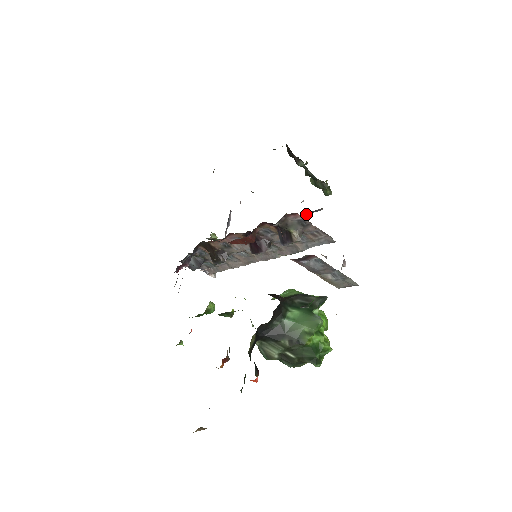
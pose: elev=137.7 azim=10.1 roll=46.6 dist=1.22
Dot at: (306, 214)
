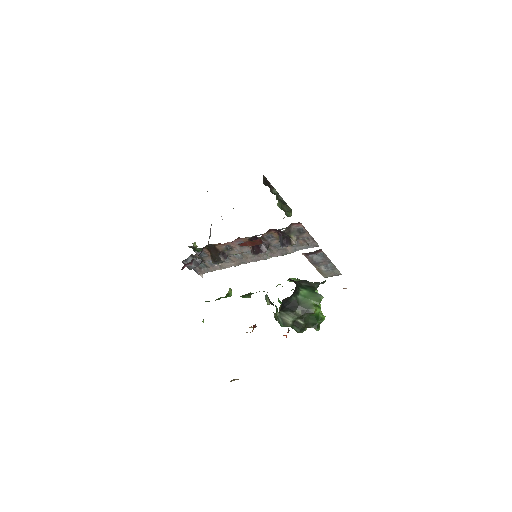
Dot at: occluded
